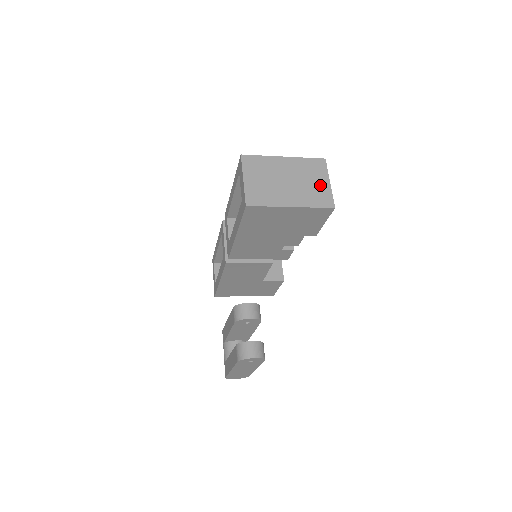
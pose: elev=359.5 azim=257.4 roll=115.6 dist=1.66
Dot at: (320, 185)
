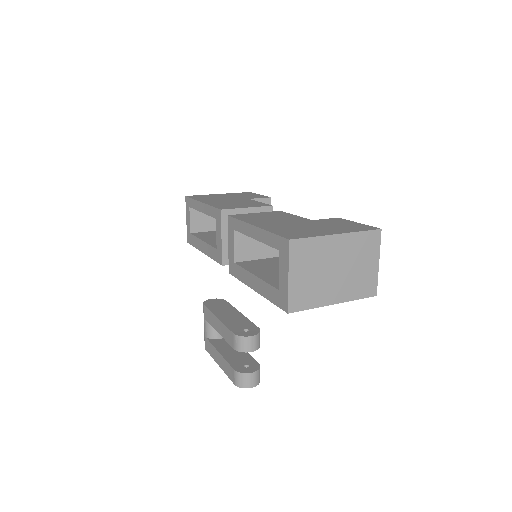
Dot at: (368, 269)
